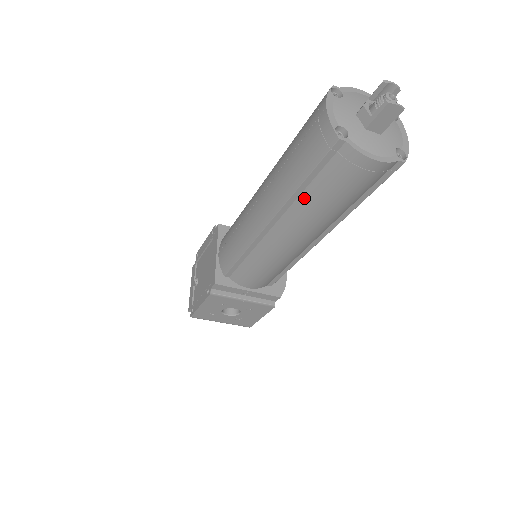
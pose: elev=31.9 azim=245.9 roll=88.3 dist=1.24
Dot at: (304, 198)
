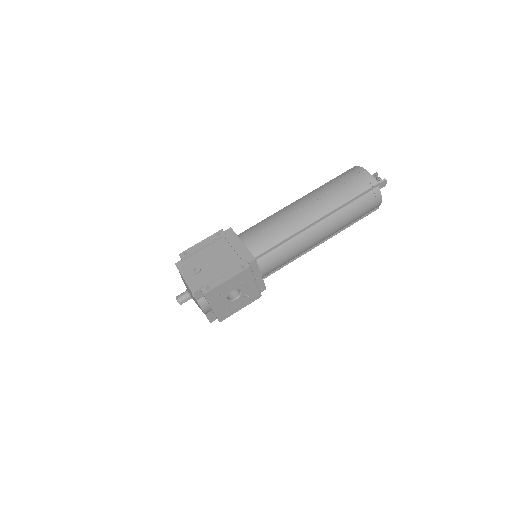
Dot at: (345, 209)
